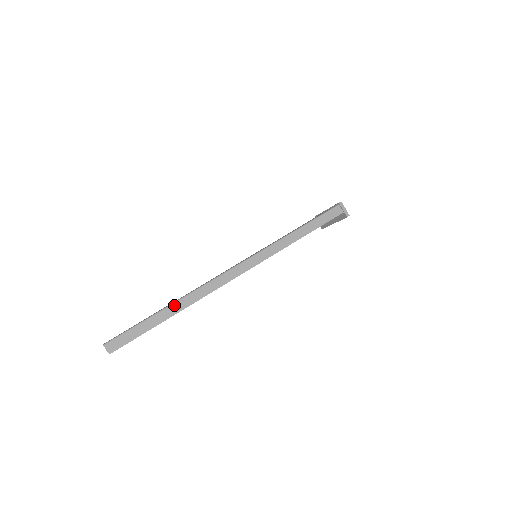
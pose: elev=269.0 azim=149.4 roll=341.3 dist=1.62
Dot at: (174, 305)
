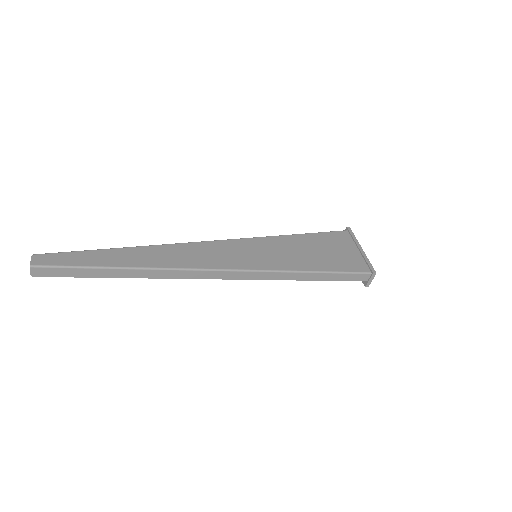
Dot at: (135, 270)
